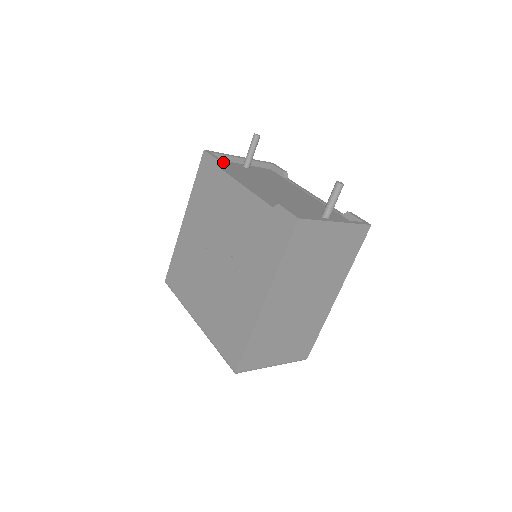
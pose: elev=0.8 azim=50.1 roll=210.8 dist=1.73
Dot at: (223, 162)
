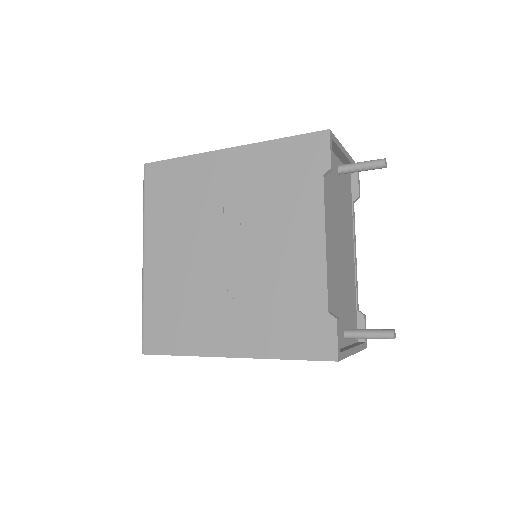
Dot at: occluded
